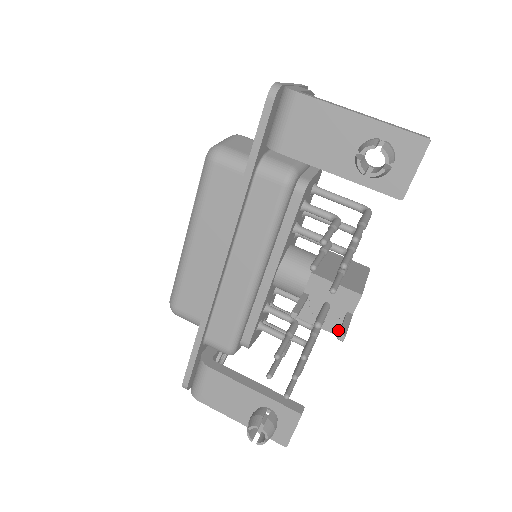
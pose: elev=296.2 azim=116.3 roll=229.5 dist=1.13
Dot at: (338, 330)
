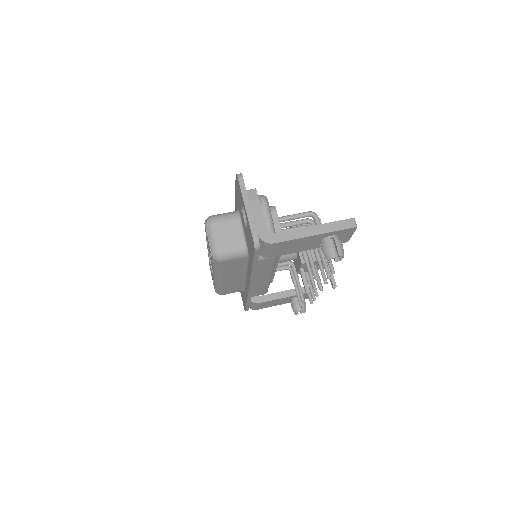
Dot at: occluded
